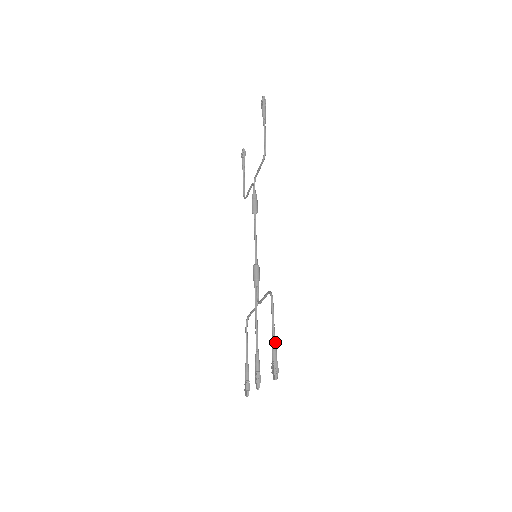
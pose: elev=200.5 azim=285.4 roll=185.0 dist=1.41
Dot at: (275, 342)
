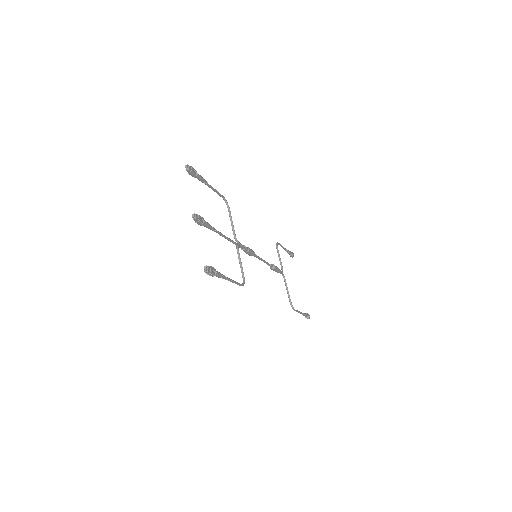
Dot at: (204, 180)
